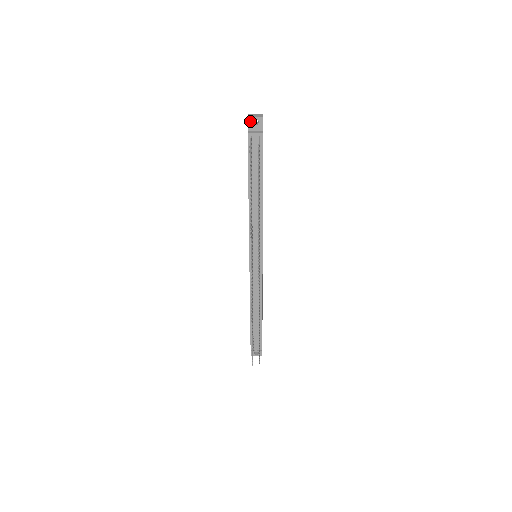
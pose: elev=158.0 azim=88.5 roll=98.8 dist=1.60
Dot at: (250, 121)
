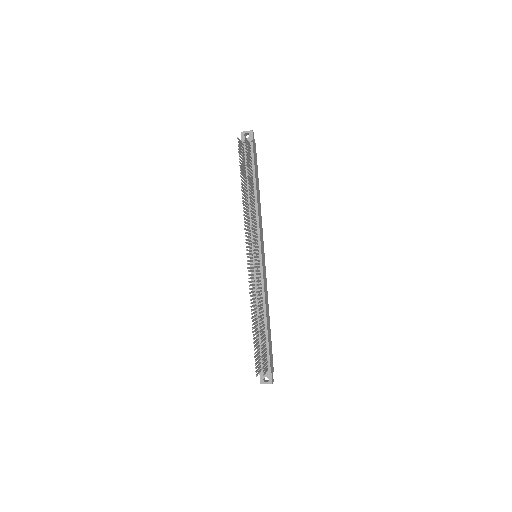
Dot at: (243, 135)
